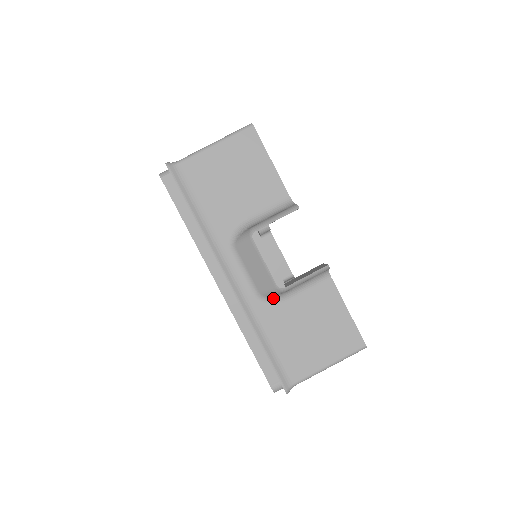
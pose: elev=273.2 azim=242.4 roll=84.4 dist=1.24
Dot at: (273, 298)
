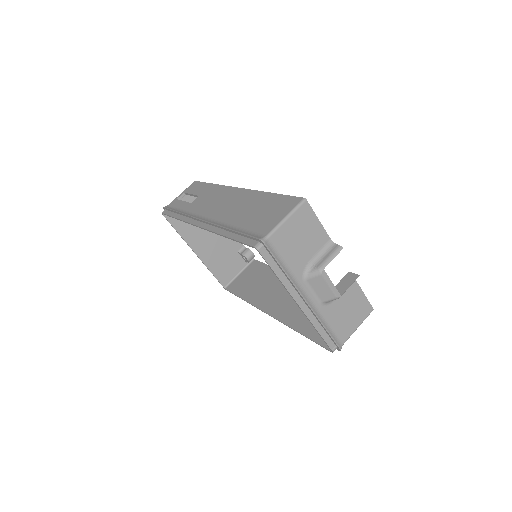
Dot at: (329, 302)
